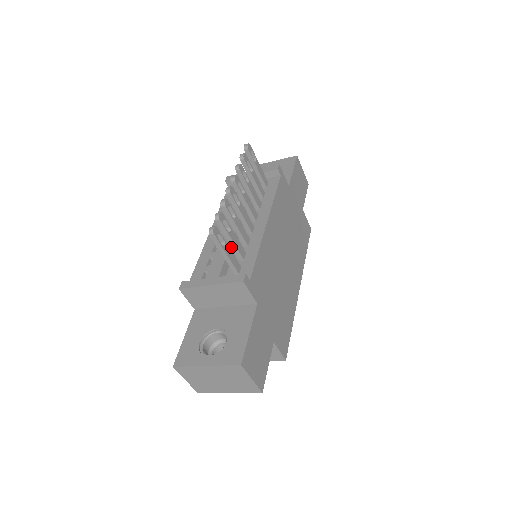
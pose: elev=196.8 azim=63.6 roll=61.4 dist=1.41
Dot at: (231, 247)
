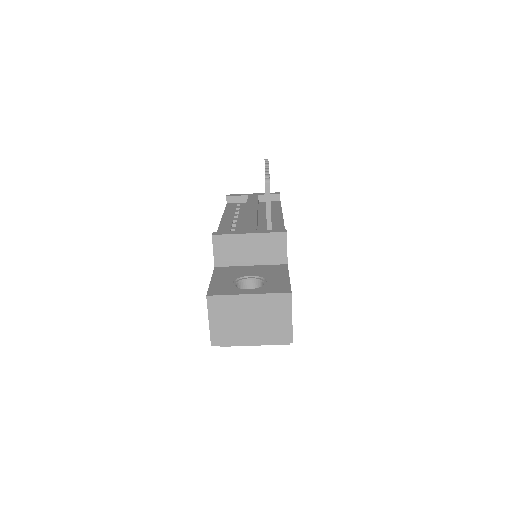
Dot at: occluded
